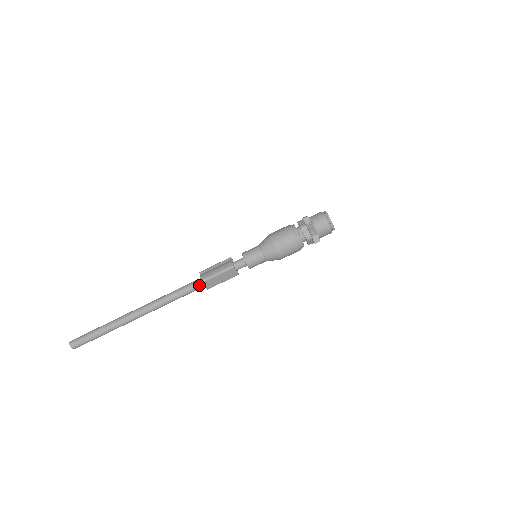
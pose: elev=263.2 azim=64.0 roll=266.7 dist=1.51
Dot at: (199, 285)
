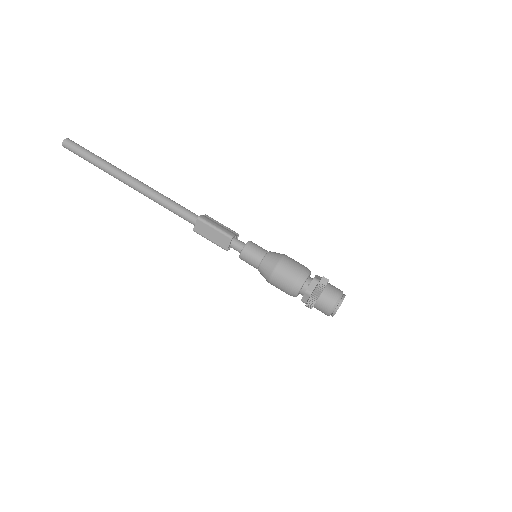
Dot at: (193, 218)
